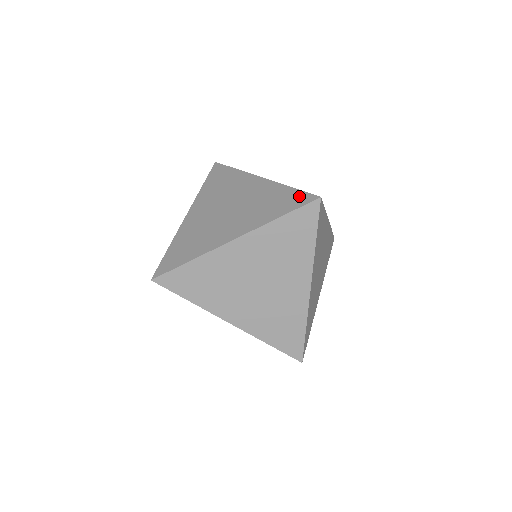
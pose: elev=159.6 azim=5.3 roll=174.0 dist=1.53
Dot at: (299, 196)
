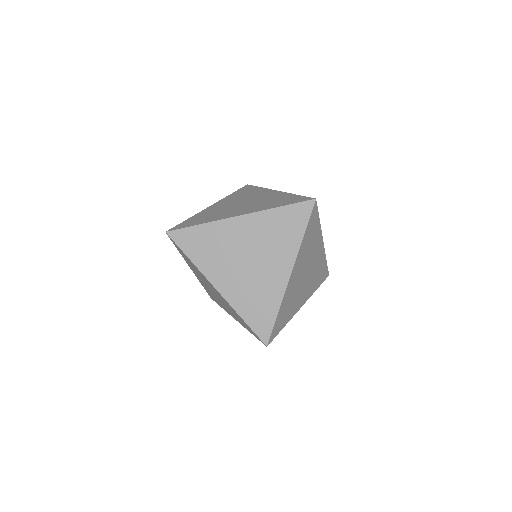
Dot at: (300, 198)
